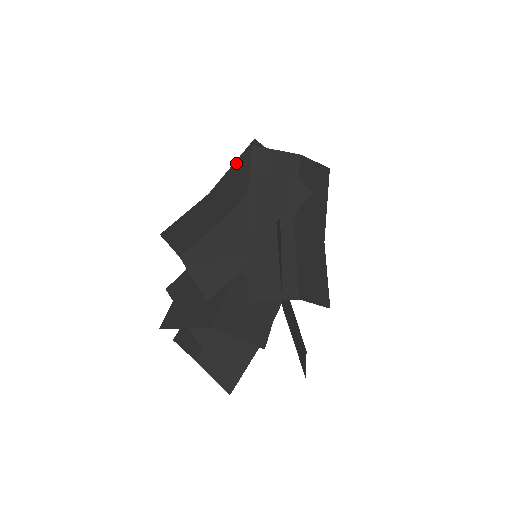
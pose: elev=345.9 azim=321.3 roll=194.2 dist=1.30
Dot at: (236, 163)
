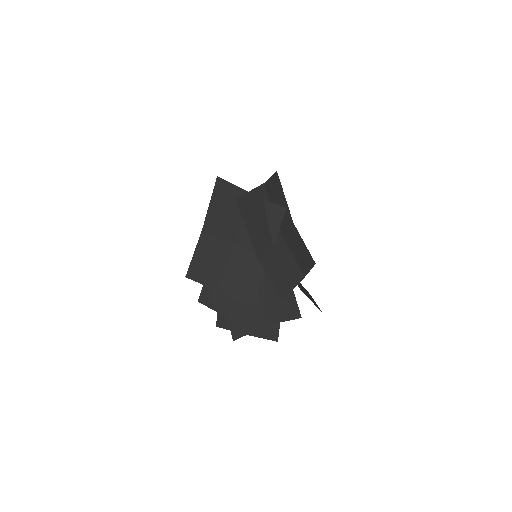
Dot at: (212, 201)
